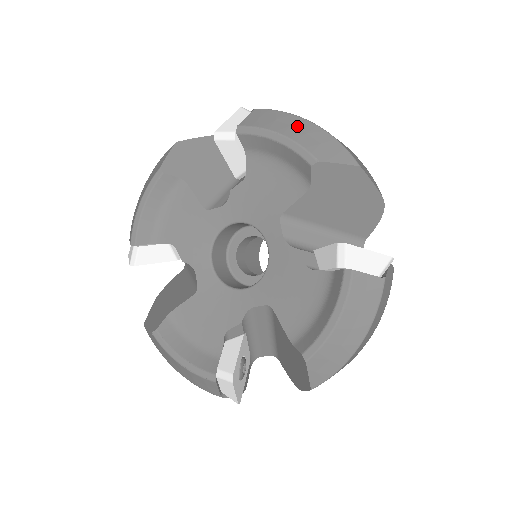
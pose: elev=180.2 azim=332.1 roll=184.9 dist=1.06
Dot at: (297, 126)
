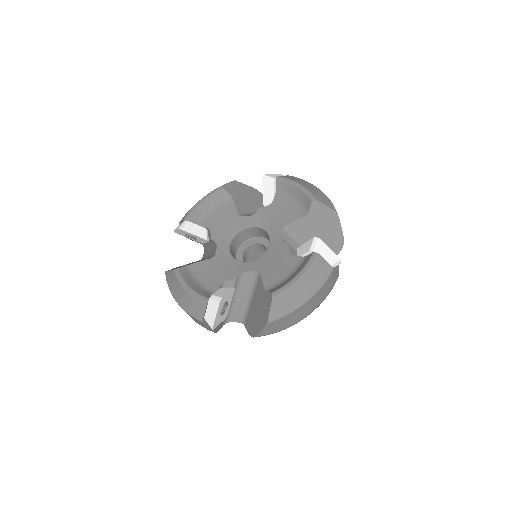
Dot at: (310, 186)
